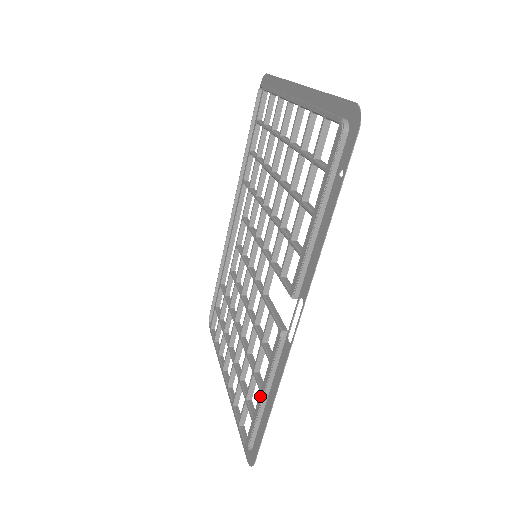
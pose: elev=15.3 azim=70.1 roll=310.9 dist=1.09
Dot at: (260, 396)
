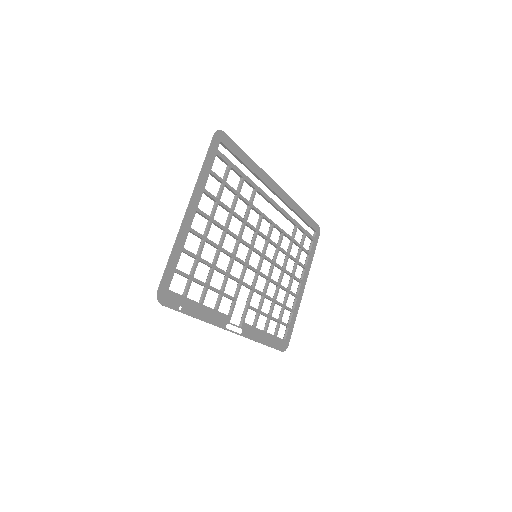
Dot at: (264, 334)
